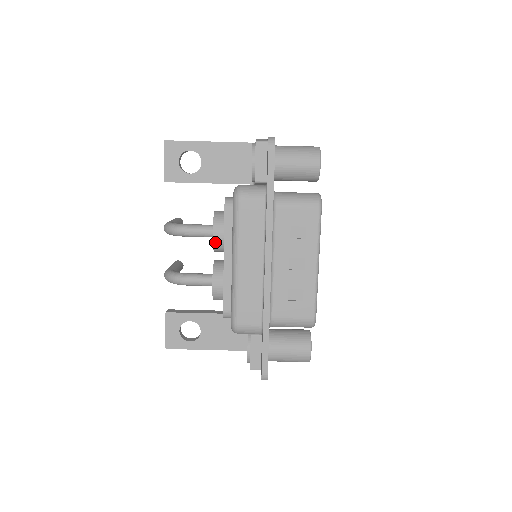
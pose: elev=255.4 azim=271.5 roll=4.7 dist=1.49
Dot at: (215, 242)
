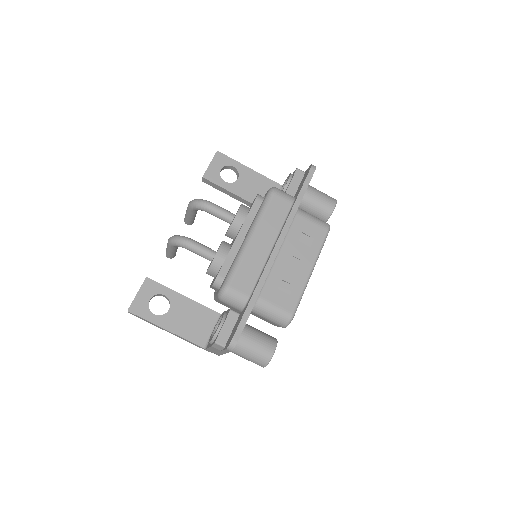
Dot at: (235, 221)
